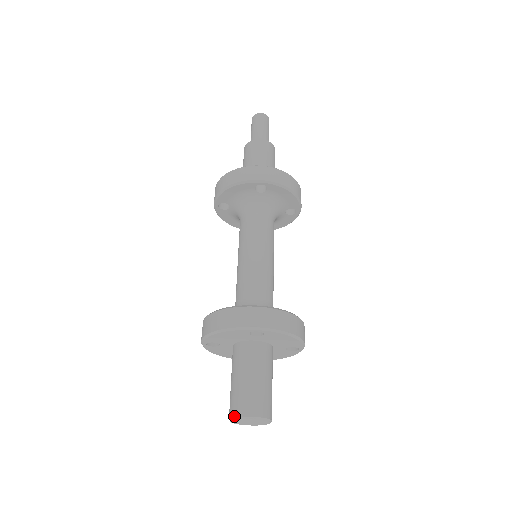
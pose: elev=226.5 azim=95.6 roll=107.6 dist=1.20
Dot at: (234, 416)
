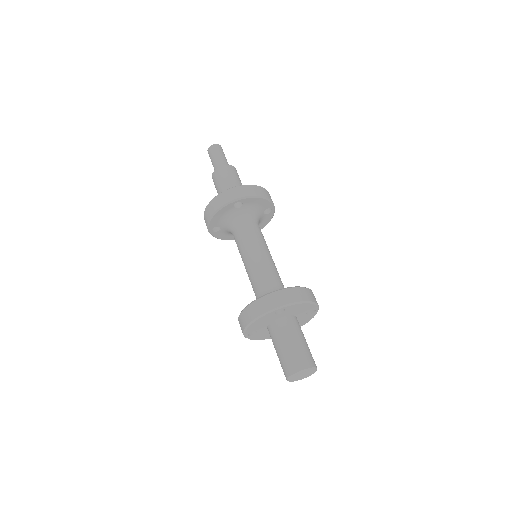
Dot at: (289, 376)
